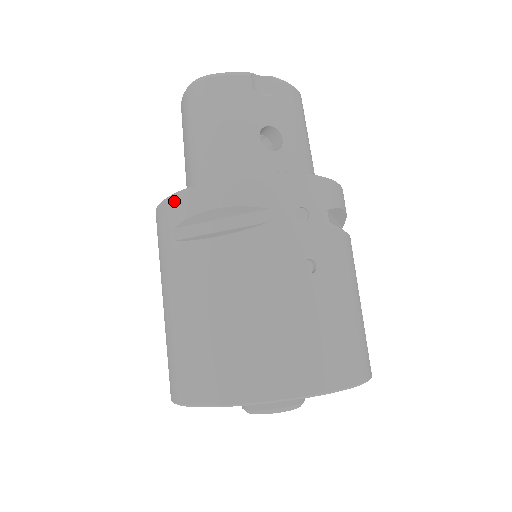
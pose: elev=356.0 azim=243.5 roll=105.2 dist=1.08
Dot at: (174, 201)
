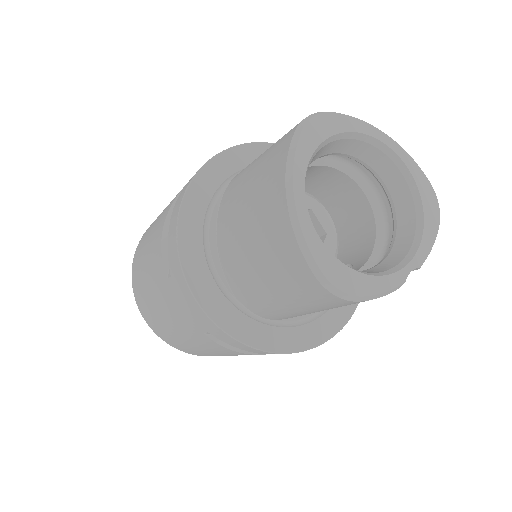
Dot at: (222, 334)
